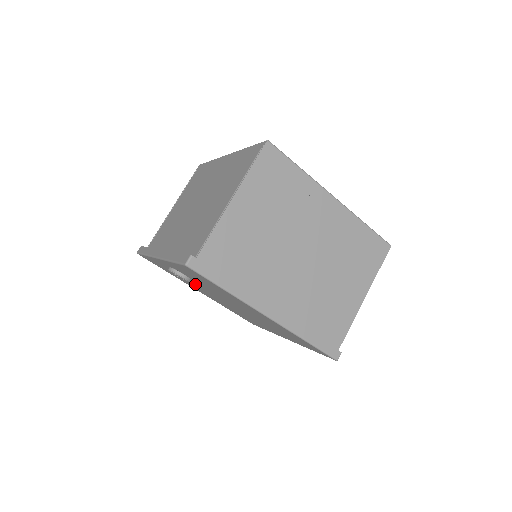
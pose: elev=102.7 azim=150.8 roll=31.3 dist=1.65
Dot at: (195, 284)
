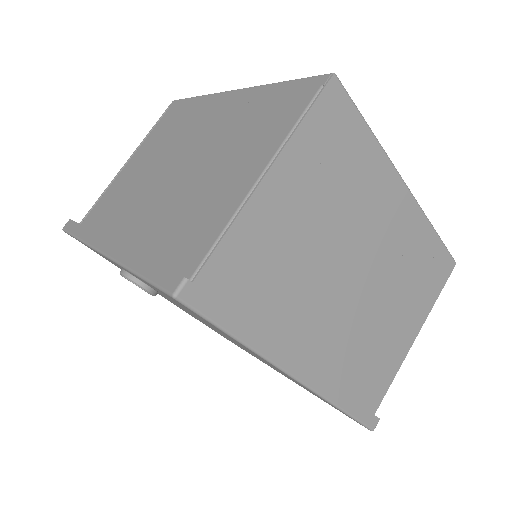
Dot at: occluded
